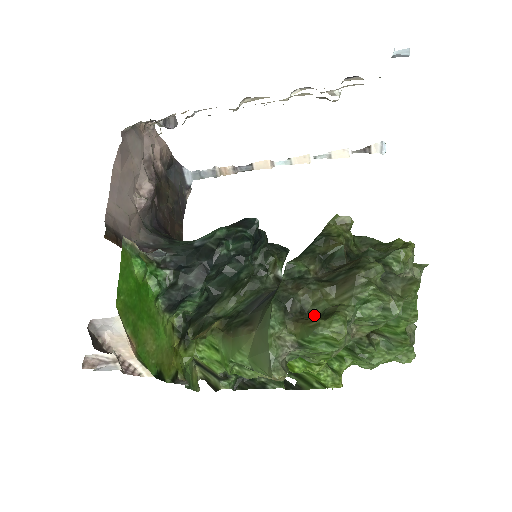
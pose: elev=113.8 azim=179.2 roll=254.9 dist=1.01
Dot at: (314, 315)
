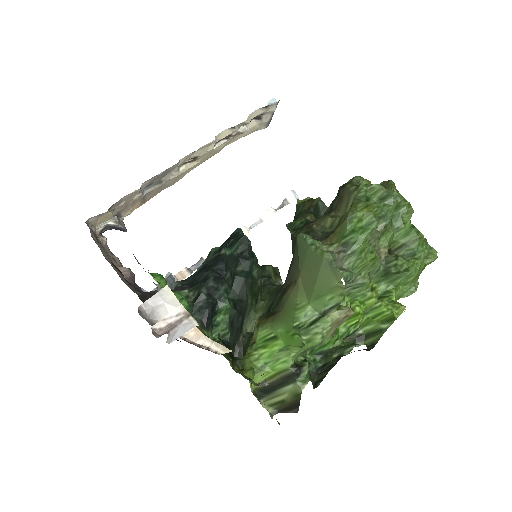
Dot at: occluded
